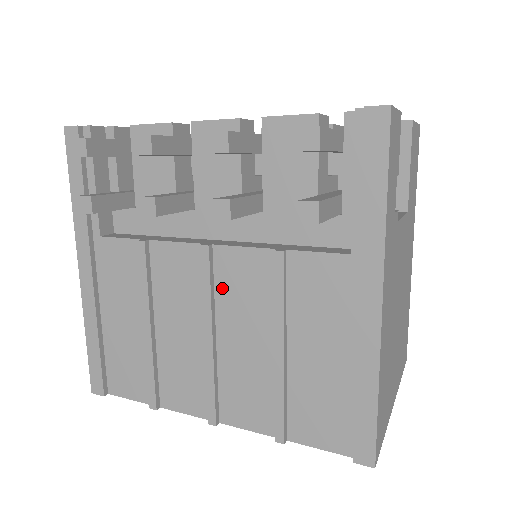
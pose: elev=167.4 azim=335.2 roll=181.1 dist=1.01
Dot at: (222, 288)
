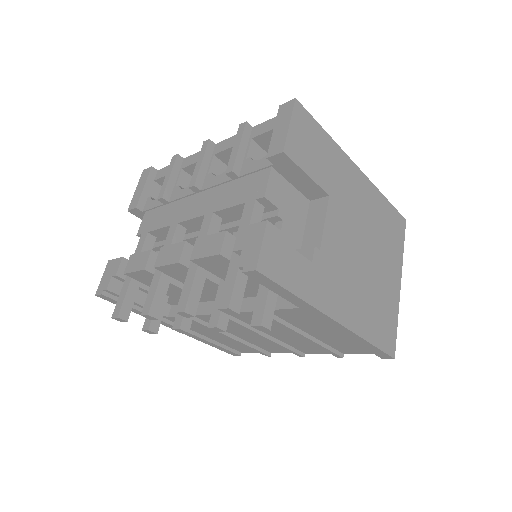
Dot at: occluded
